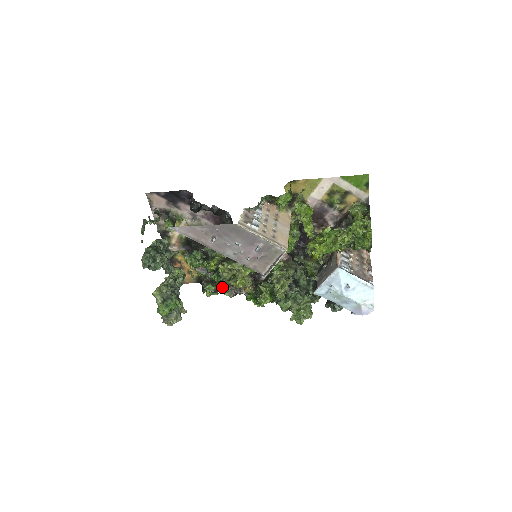
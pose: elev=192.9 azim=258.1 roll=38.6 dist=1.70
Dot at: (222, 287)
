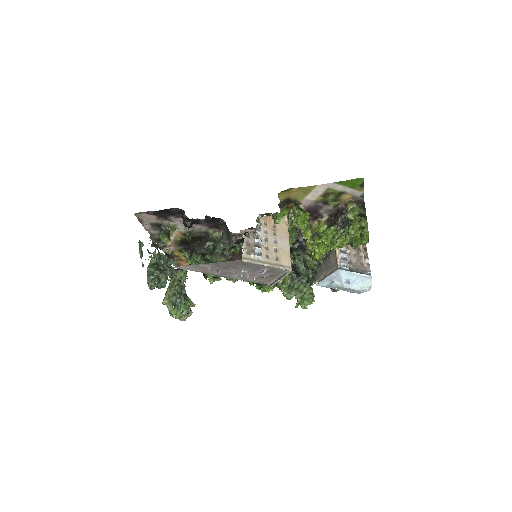
Dot at: occluded
